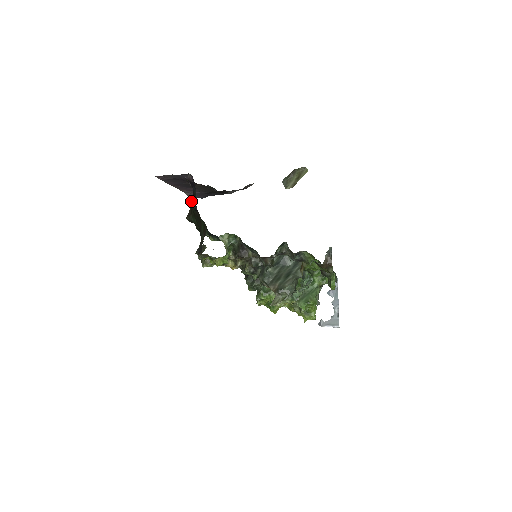
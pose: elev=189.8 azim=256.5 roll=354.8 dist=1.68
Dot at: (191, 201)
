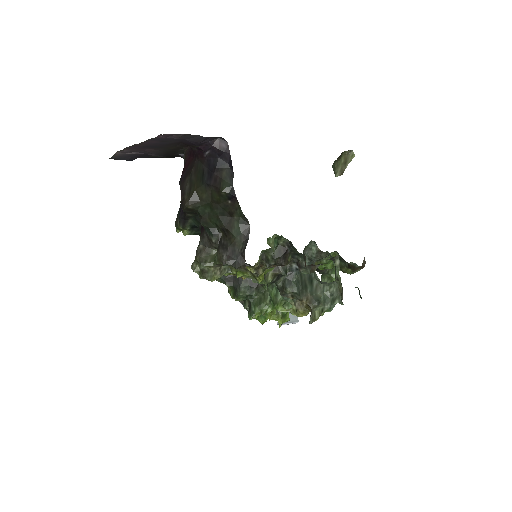
Dot at: (206, 180)
